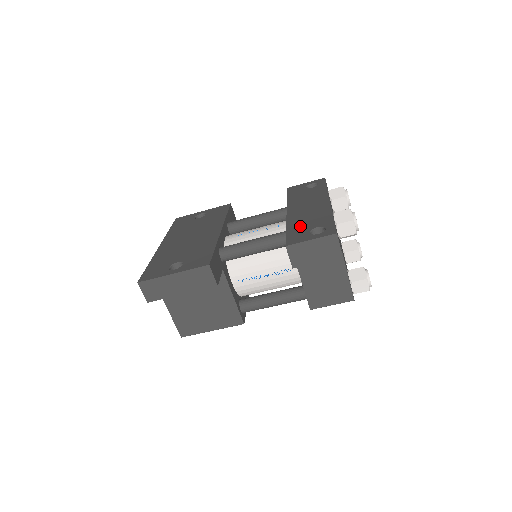
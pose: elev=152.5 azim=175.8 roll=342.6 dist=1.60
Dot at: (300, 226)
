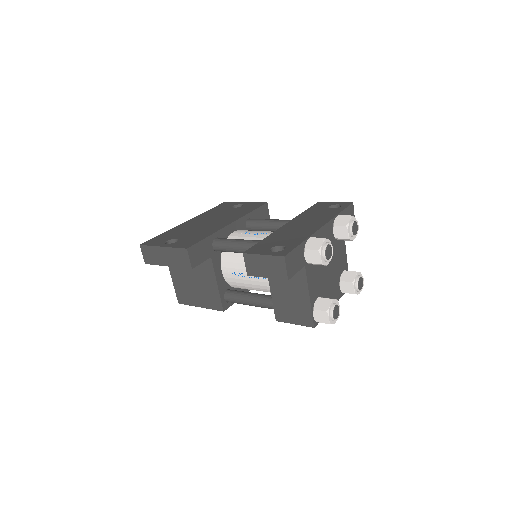
Dot at: (274, 240)
